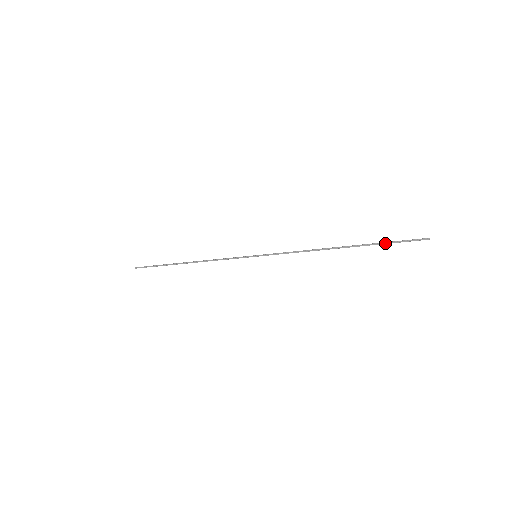
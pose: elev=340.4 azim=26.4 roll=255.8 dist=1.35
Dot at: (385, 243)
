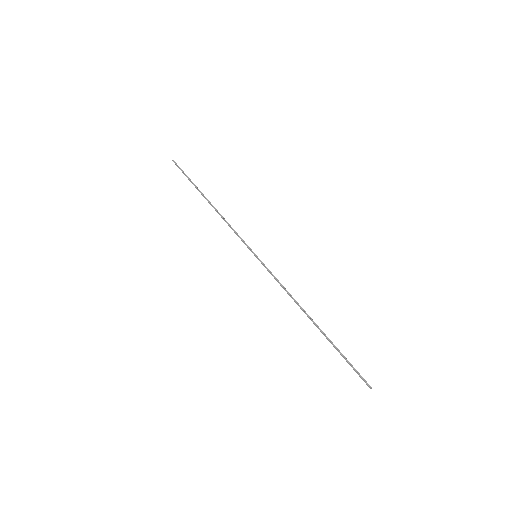
Dot at: (342, 356)
